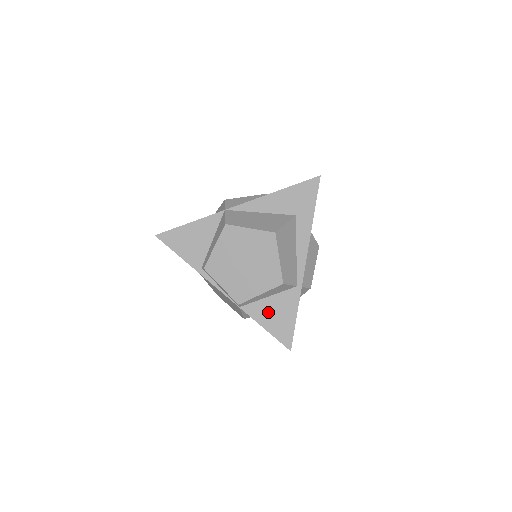
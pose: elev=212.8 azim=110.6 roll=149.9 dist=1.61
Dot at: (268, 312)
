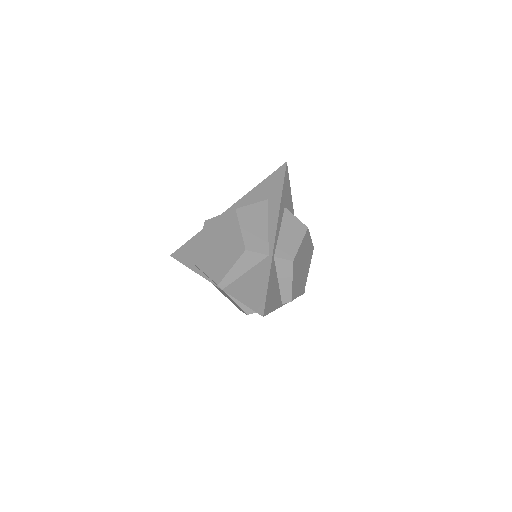
Dot at: (244, 286)
